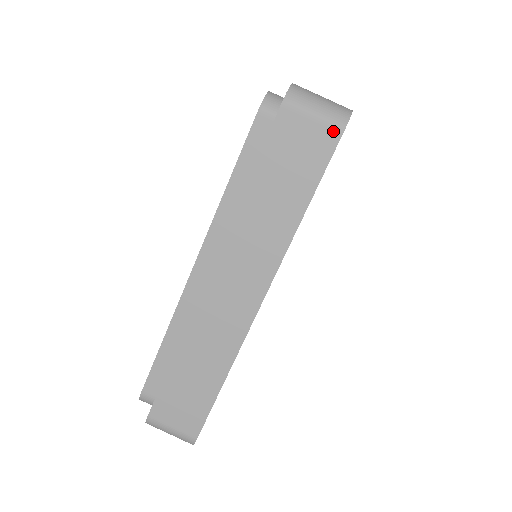
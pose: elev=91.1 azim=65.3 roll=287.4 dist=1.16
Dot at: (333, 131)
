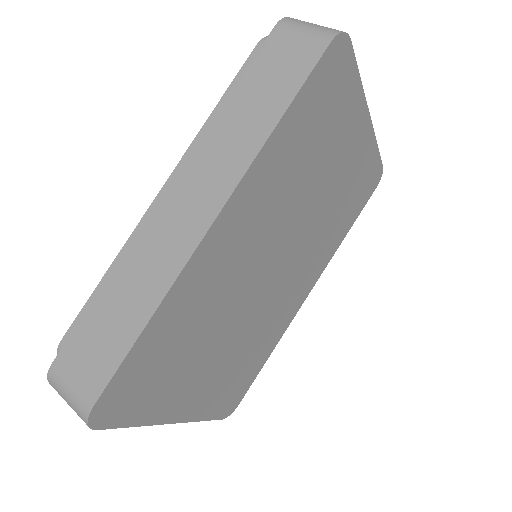
Dot at: (322, 40)
